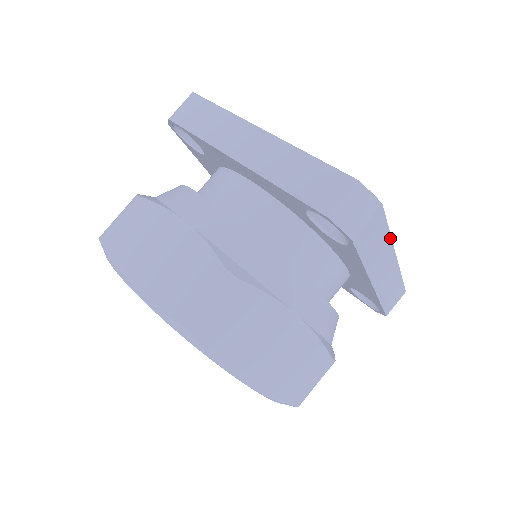
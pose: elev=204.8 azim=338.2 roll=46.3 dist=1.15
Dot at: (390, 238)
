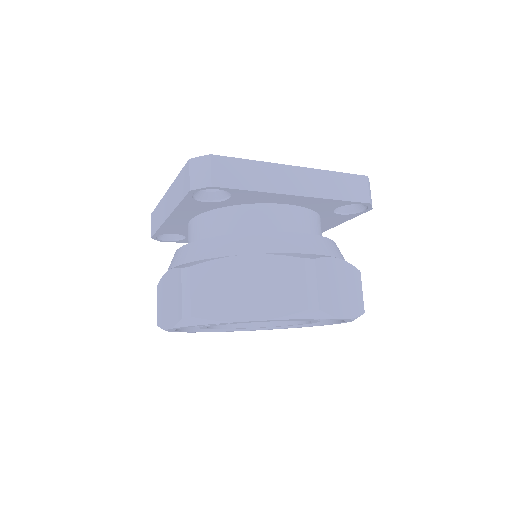
Dot at: (261, 162)
